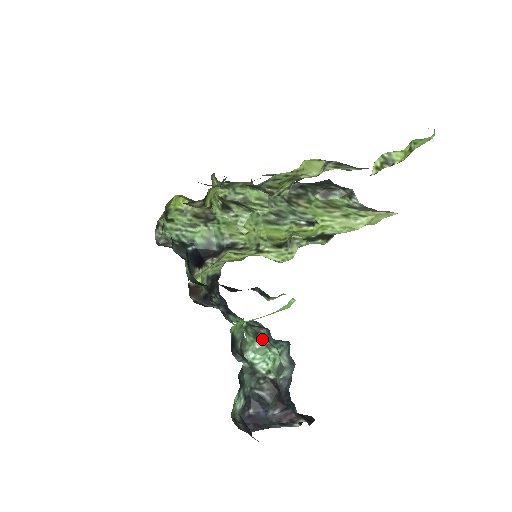
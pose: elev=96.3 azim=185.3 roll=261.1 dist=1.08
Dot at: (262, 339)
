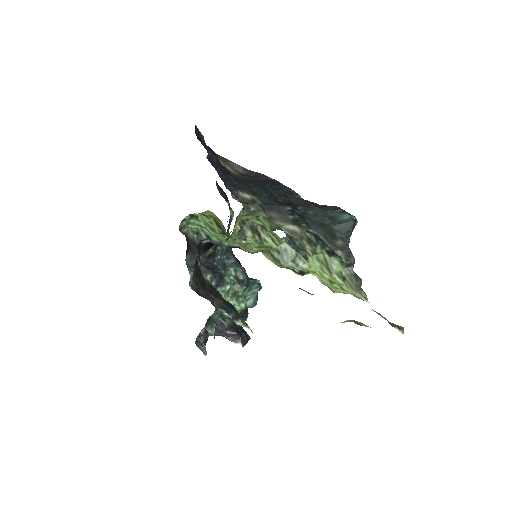
Dot at: (237, 297)
